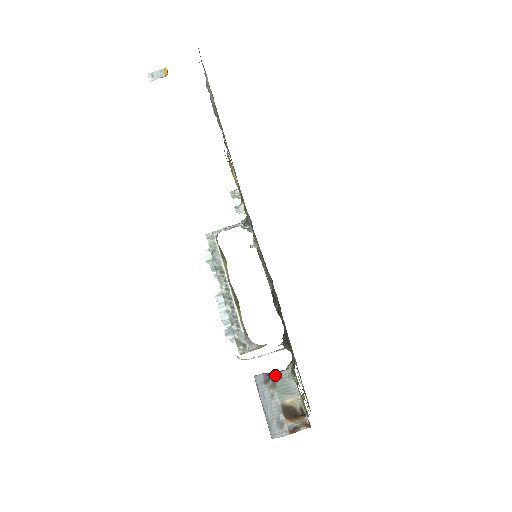
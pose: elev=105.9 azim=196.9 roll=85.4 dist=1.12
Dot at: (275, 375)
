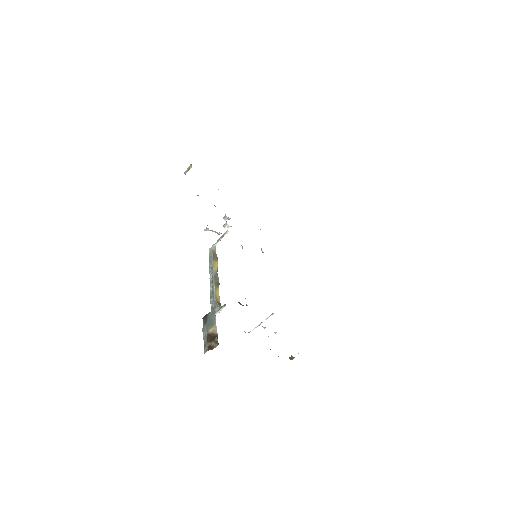
Dot at: (207, 315)
